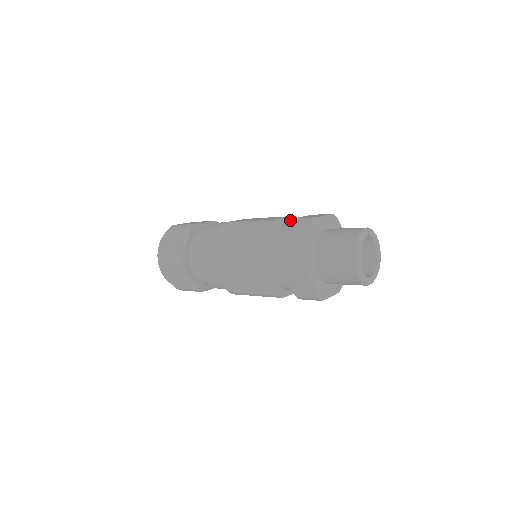
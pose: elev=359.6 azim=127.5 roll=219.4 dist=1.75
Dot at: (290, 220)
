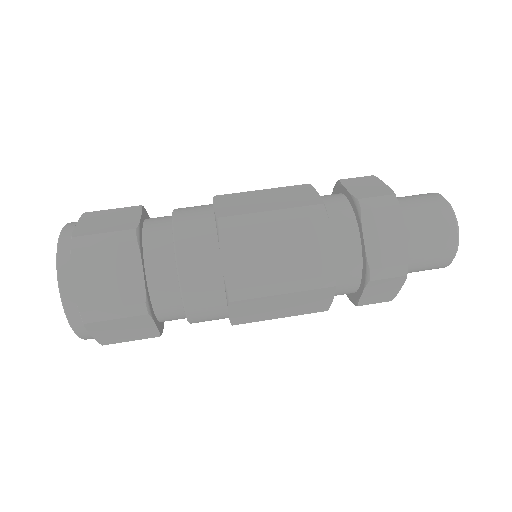
Dot at: (330, 233)
